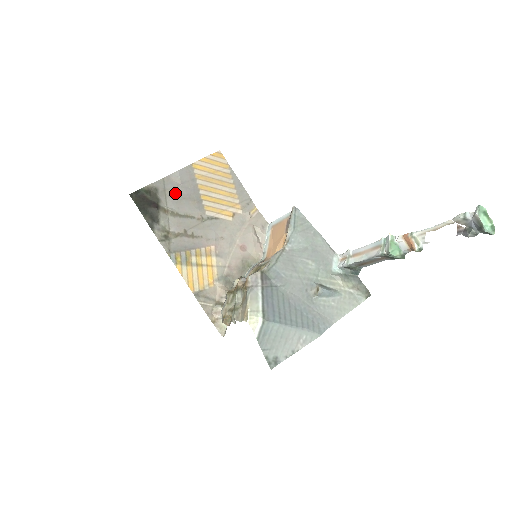
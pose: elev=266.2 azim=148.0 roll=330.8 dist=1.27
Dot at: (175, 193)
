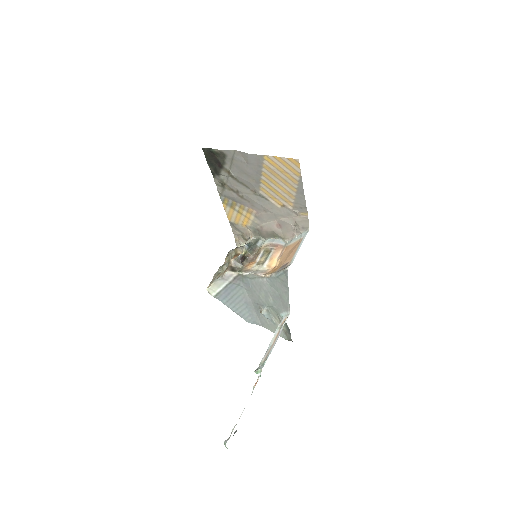
Dot at: (240, 166)
